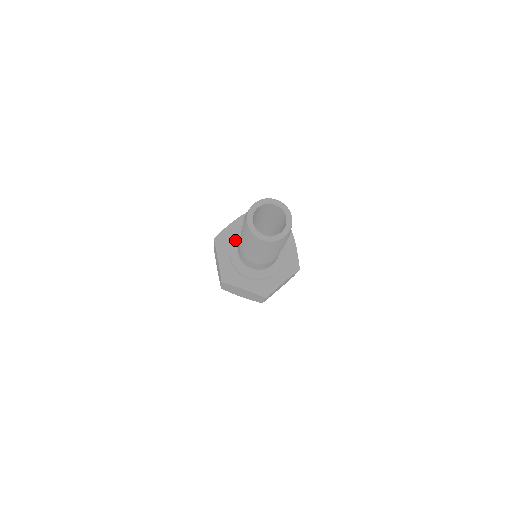
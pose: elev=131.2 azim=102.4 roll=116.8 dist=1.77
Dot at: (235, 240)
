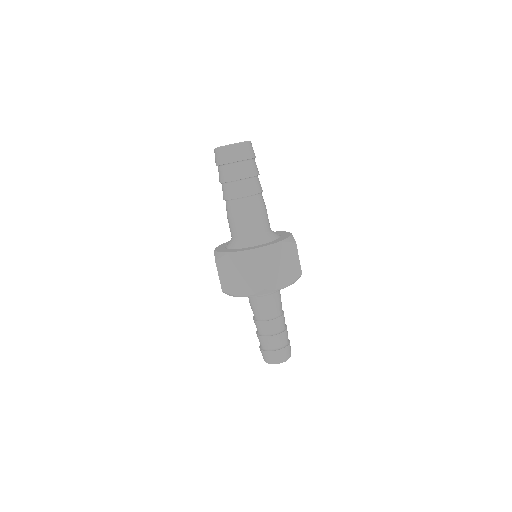
Dot at: (230, 245)
